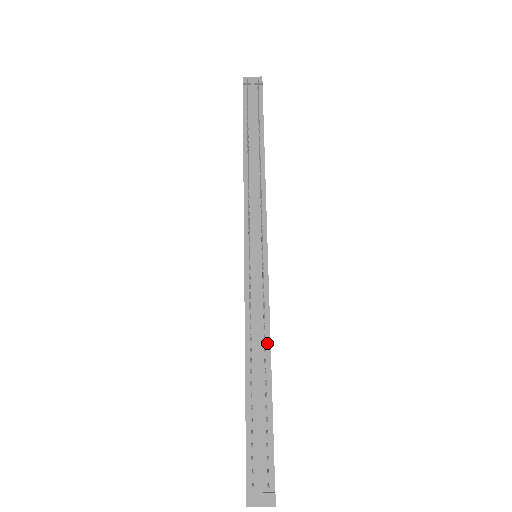
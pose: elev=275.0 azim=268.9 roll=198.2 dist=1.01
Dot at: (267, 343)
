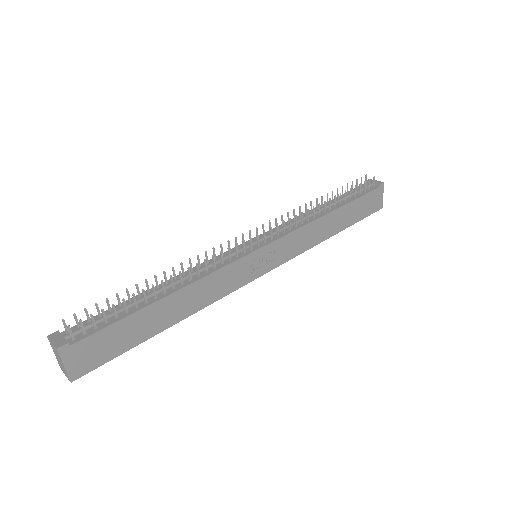
Dot at: (189, 282)
